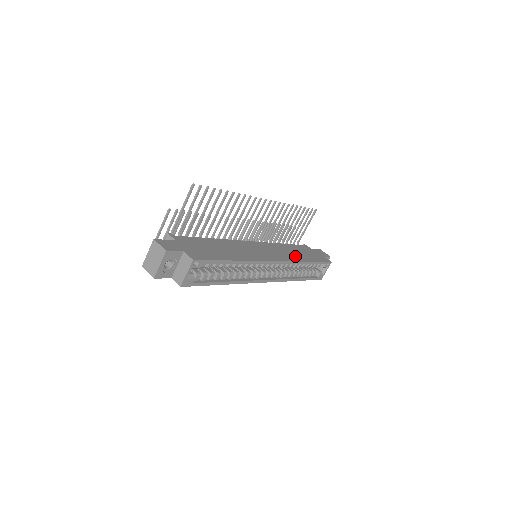
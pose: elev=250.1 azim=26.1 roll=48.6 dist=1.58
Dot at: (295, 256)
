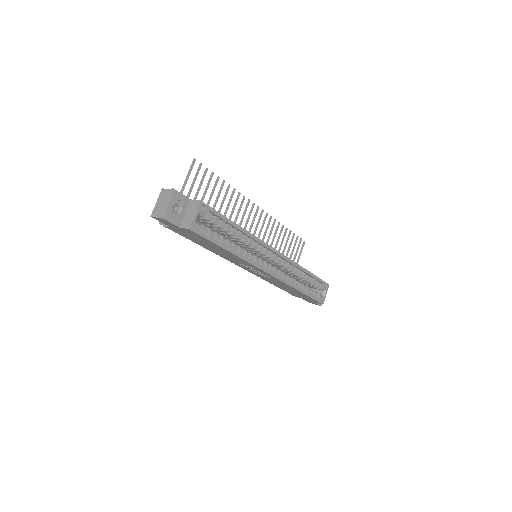
Dot at: occluded
